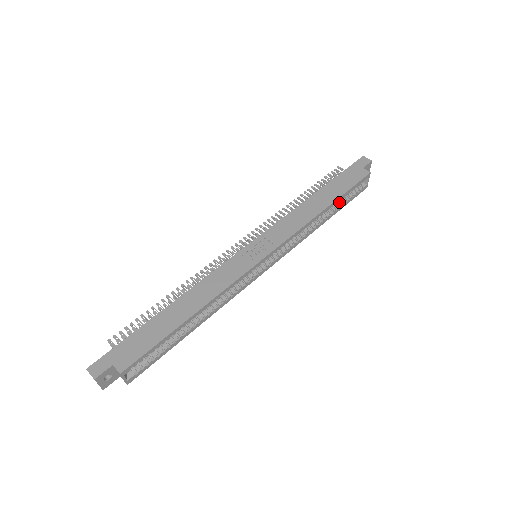
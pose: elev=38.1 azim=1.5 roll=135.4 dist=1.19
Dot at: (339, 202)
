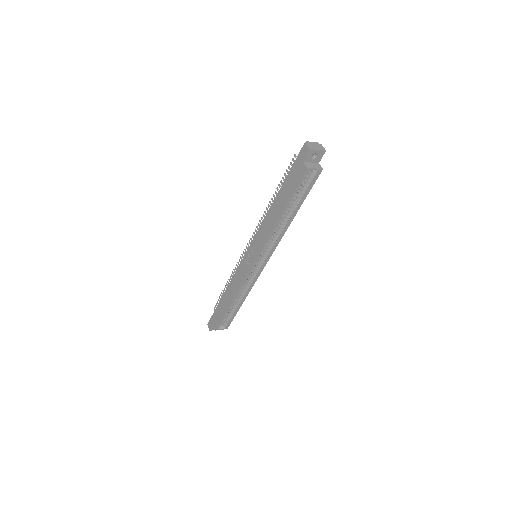
Dot at: (297, 199)
